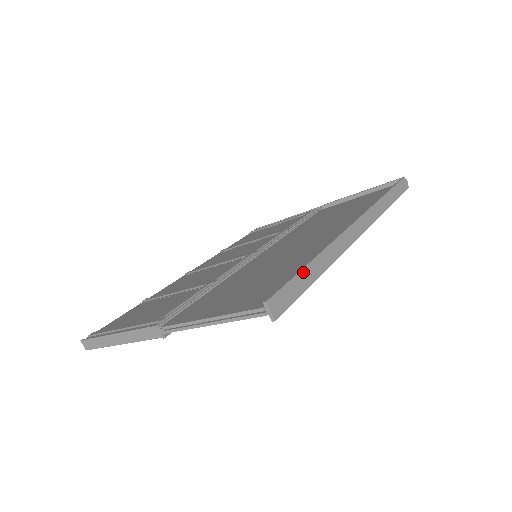
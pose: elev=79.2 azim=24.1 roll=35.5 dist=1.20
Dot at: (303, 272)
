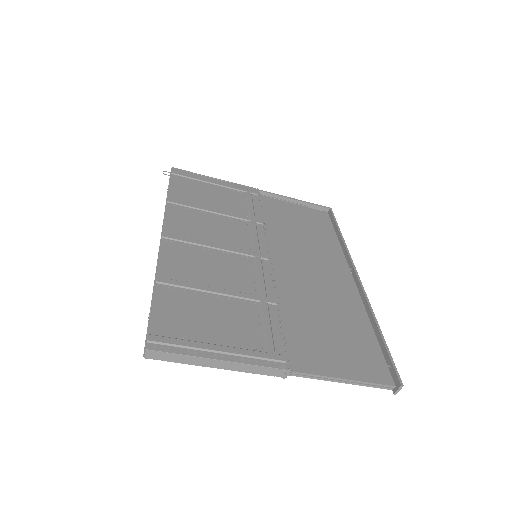
Dot at: (386, 346)
